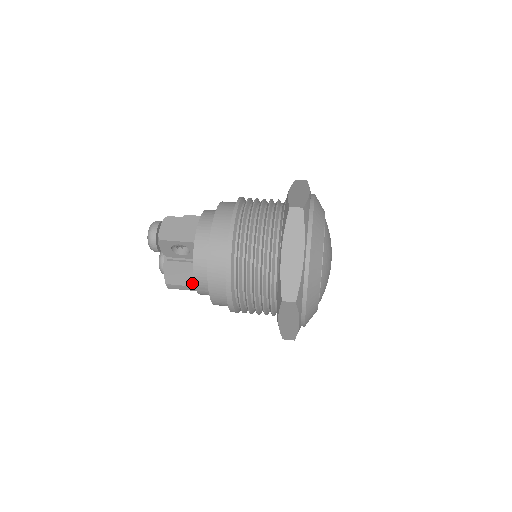
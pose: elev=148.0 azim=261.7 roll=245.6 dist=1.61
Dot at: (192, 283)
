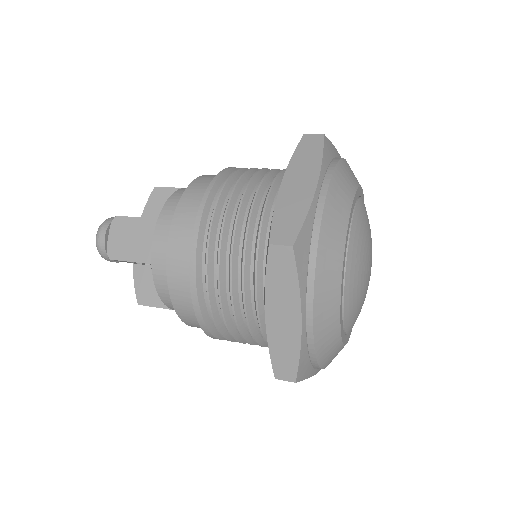
Dot at: occluded
